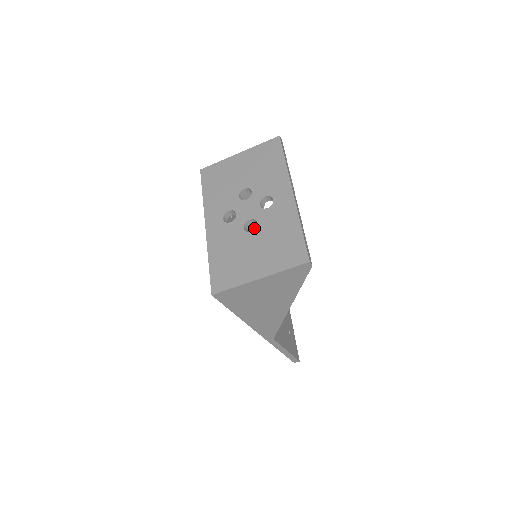
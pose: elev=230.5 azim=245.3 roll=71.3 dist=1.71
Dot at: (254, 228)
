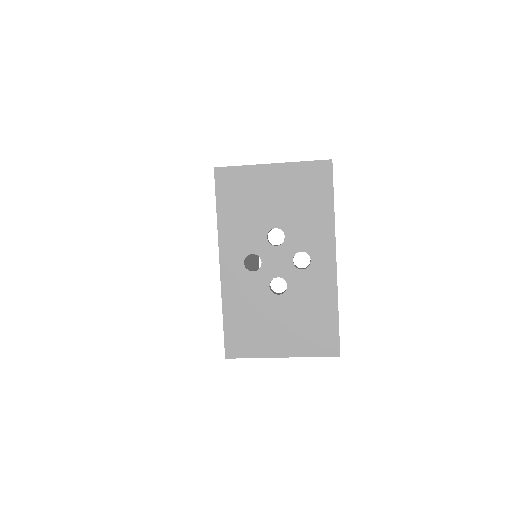
Dot at: occluded
